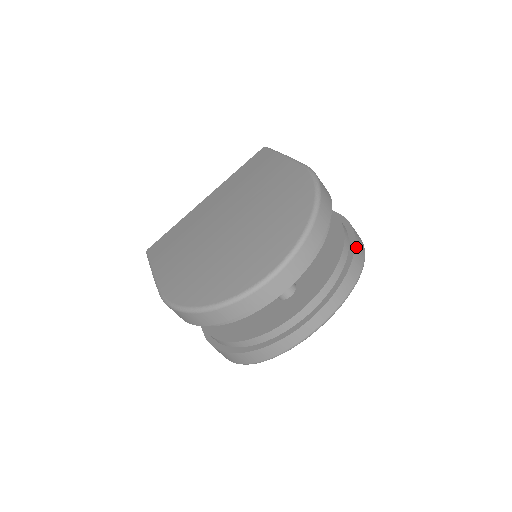
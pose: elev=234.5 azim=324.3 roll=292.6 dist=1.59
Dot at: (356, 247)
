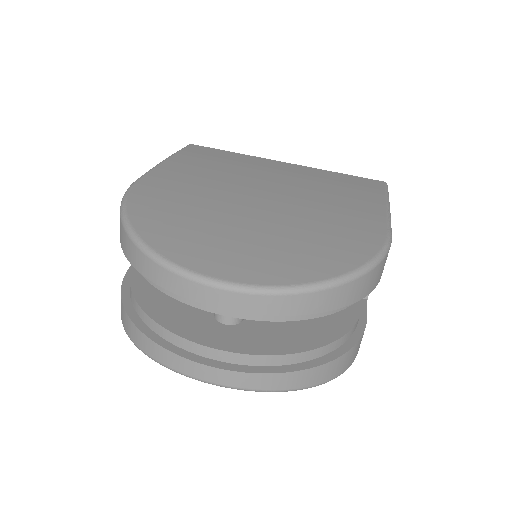
Dot at: (336, 361)
